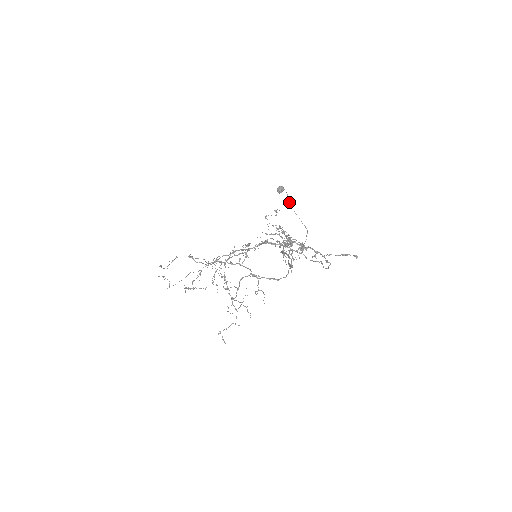
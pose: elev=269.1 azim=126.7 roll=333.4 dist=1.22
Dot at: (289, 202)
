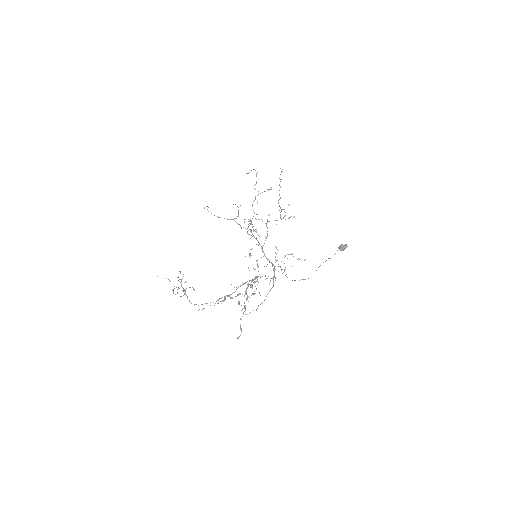
Dot at: (326, 260)
